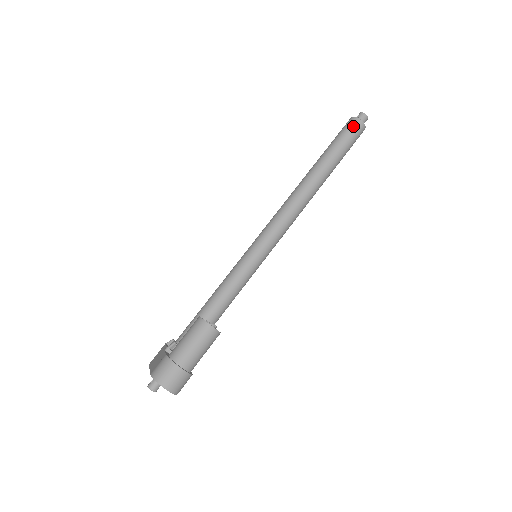
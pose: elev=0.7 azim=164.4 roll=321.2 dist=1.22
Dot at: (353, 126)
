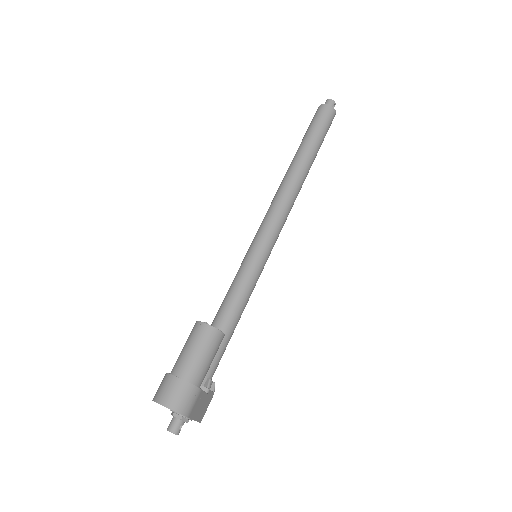
Dot at: (319, 111)
